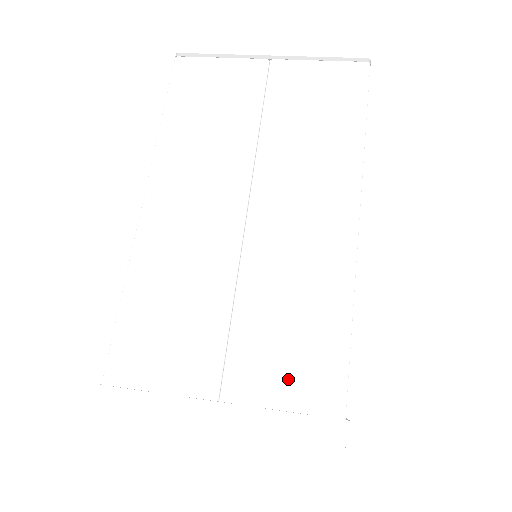
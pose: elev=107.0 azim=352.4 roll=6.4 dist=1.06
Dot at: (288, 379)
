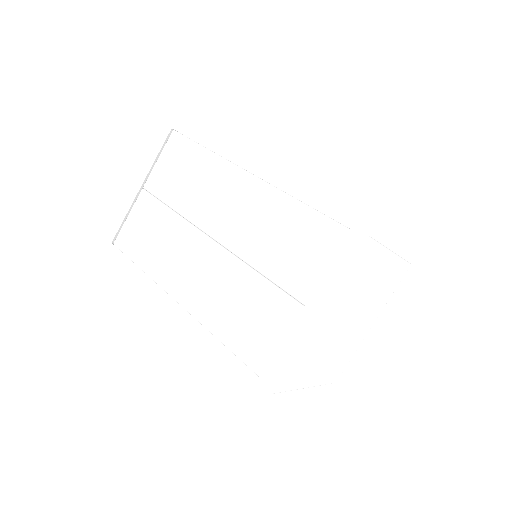
Dot at: (313, 256)
